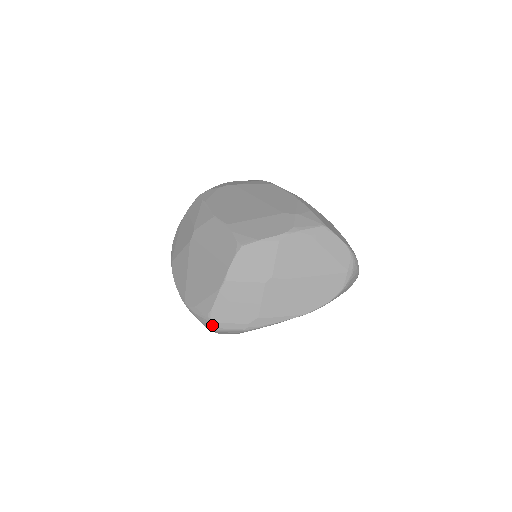
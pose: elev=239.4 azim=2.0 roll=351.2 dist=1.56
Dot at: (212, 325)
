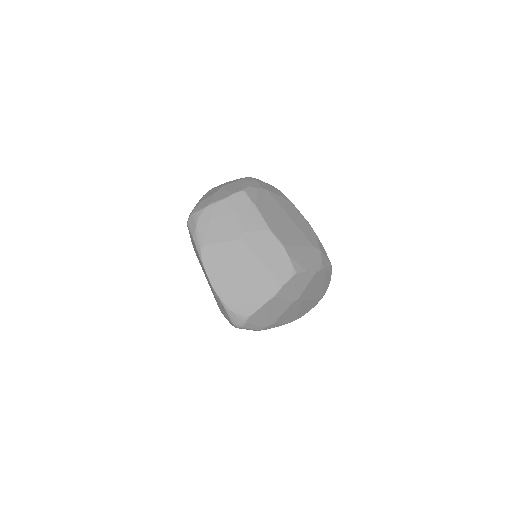
Dot at: (244, 325)
